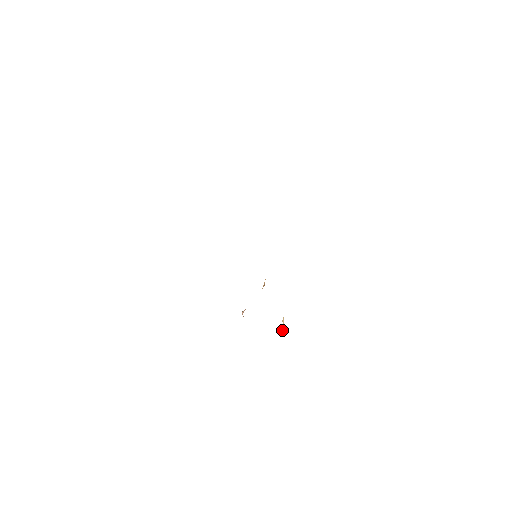
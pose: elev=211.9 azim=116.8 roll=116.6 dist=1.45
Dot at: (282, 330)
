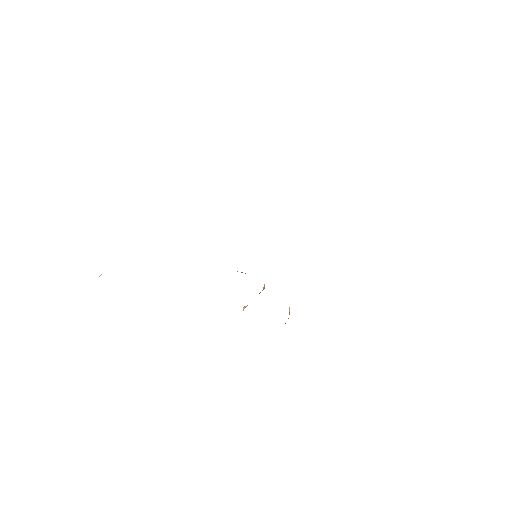
Dot at: occluded
